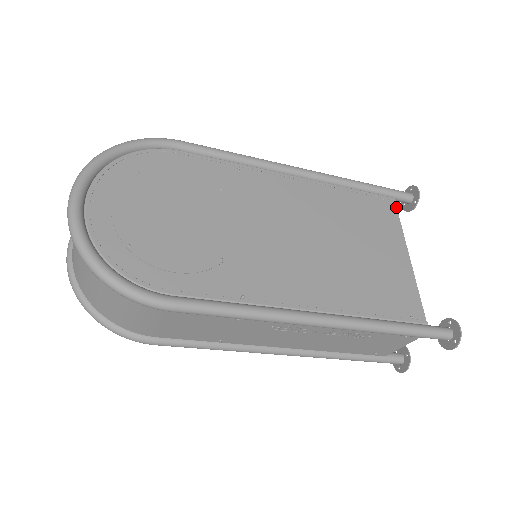
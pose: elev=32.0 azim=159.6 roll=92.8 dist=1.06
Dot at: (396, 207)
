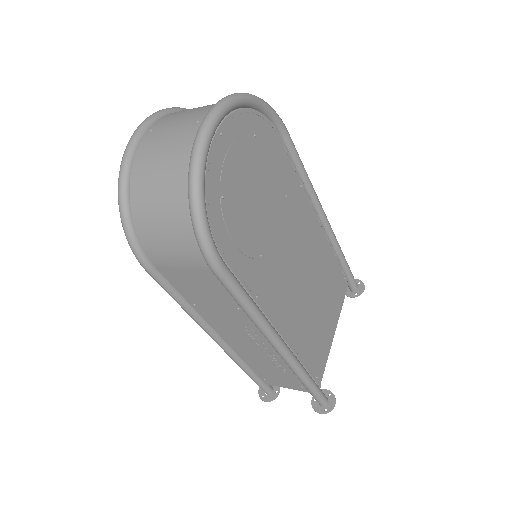
Dot at: occluded
